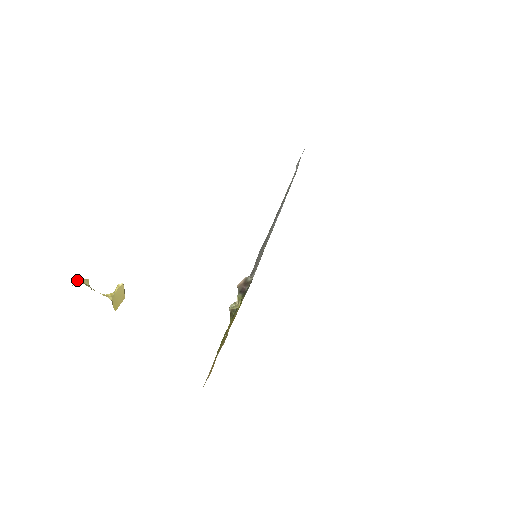
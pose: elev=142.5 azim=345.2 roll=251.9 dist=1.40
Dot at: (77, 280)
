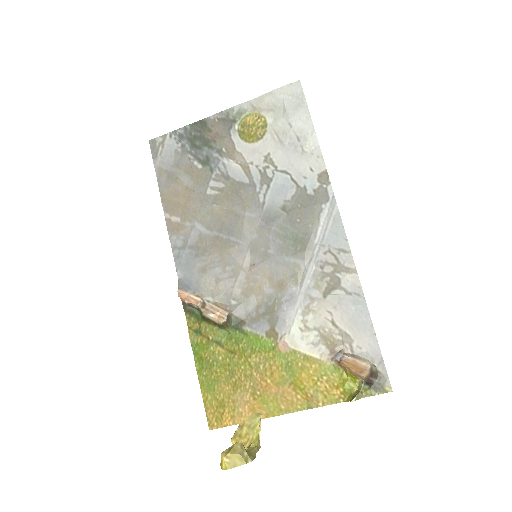
Dot at: (238, 456)
